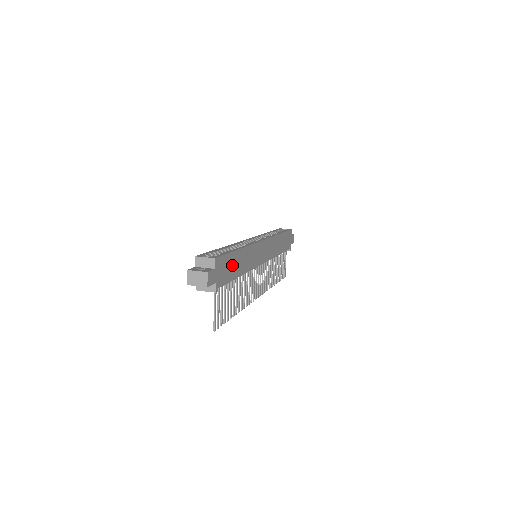
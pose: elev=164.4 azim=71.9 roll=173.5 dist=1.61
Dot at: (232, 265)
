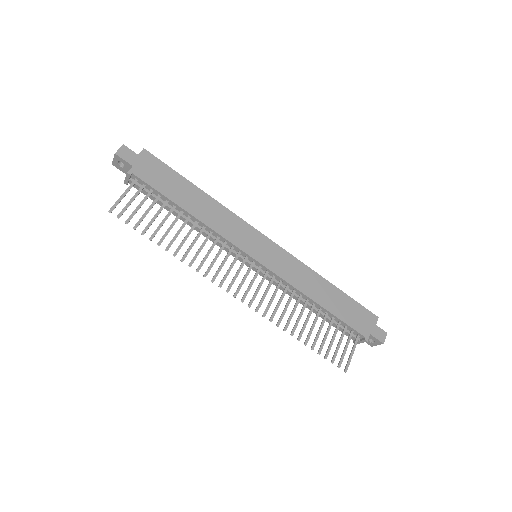
Dot at: (175, 186)
